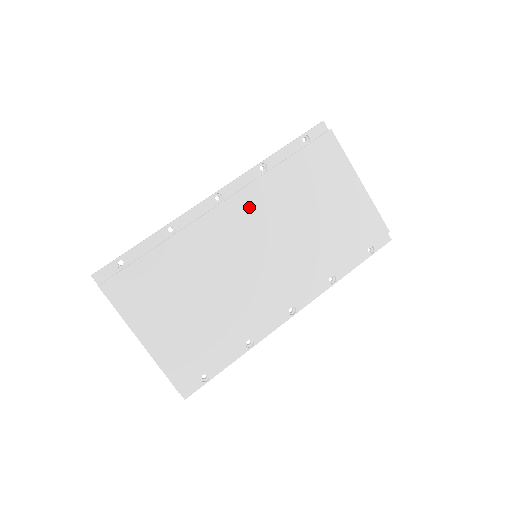
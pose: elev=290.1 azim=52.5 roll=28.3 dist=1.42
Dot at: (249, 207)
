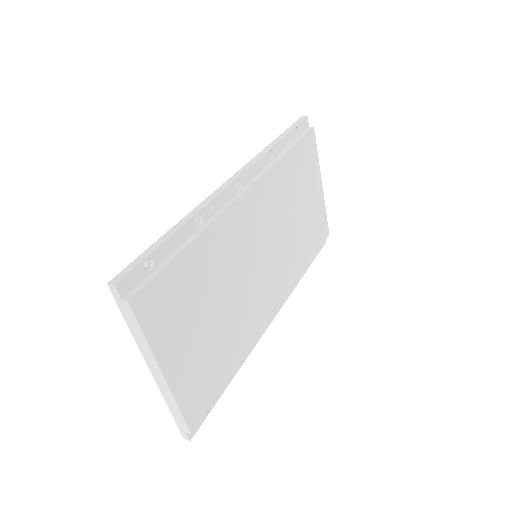
Dot at: (262, 199)
